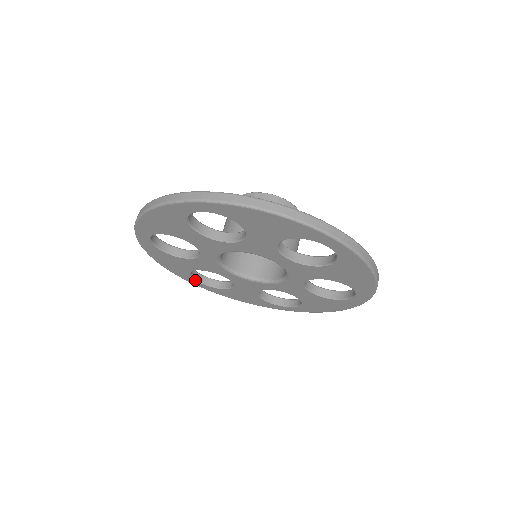
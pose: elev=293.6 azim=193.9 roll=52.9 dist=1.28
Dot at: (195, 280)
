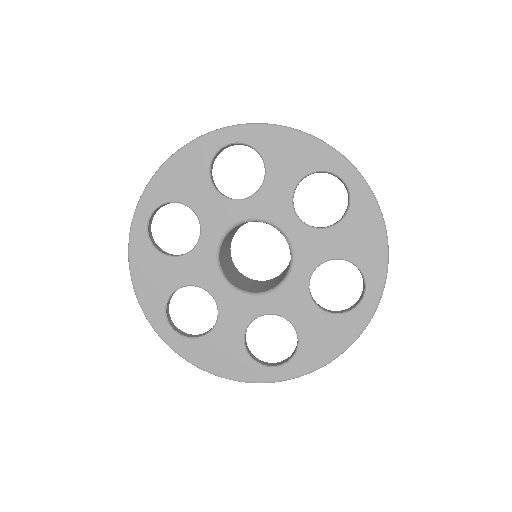
Dot at: (167, 322)
